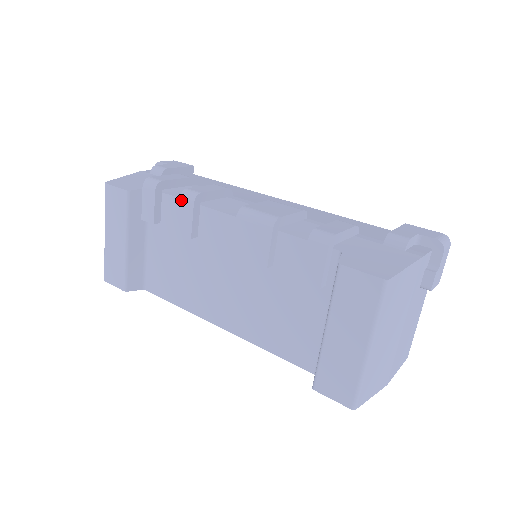
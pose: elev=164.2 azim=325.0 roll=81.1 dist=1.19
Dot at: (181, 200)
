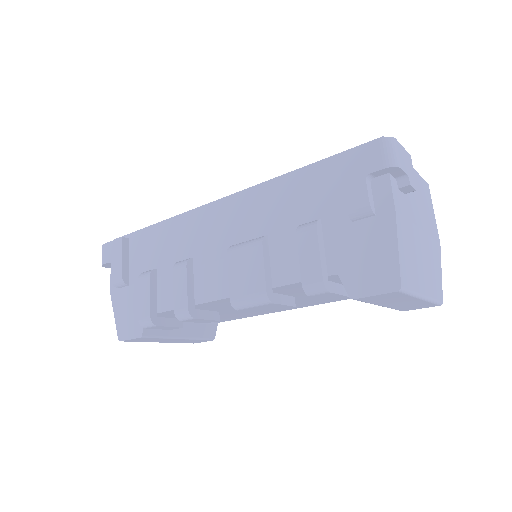
Dot at: (183, 321)
